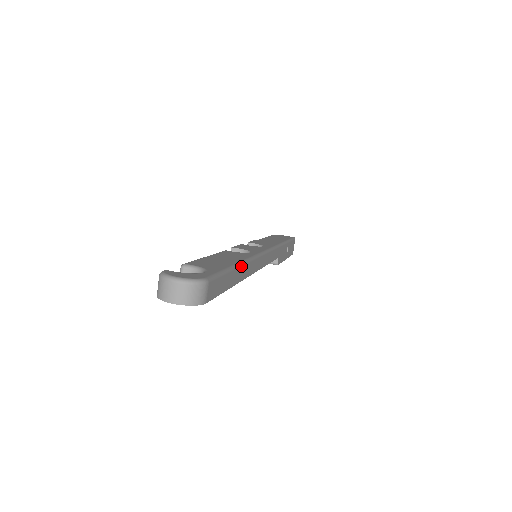
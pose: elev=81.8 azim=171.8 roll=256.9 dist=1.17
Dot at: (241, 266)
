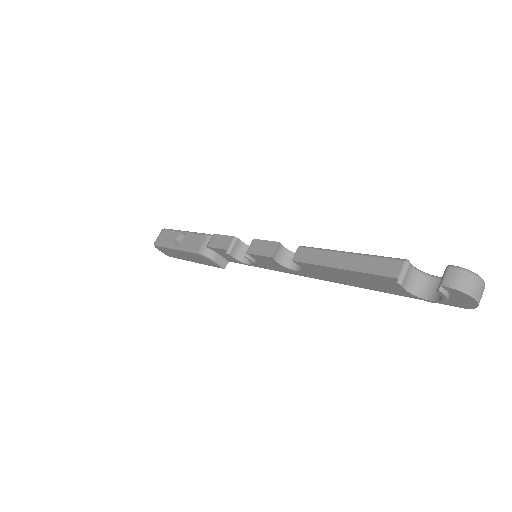
Dot at: occluded
